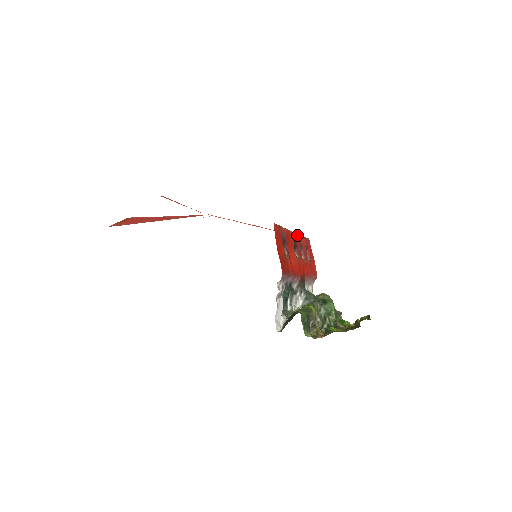
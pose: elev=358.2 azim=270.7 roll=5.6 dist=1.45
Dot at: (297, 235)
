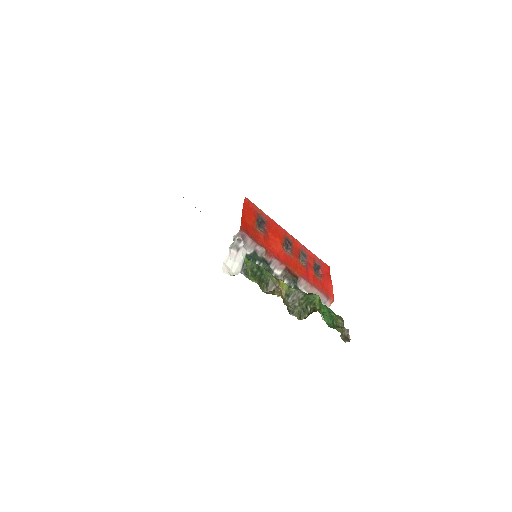
Dot at: (298, 242)
